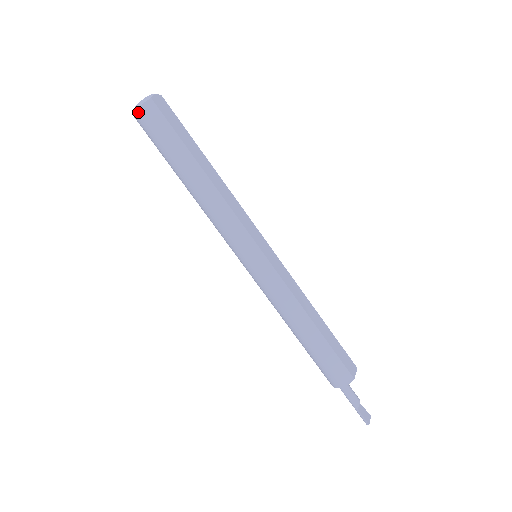
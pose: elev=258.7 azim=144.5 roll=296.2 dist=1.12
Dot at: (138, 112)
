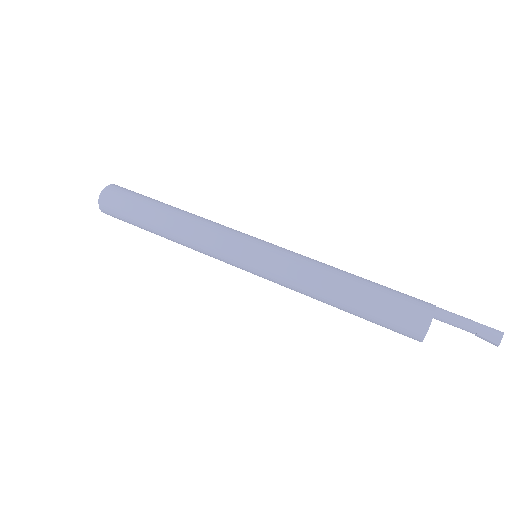
Dot at: (112, 185)
